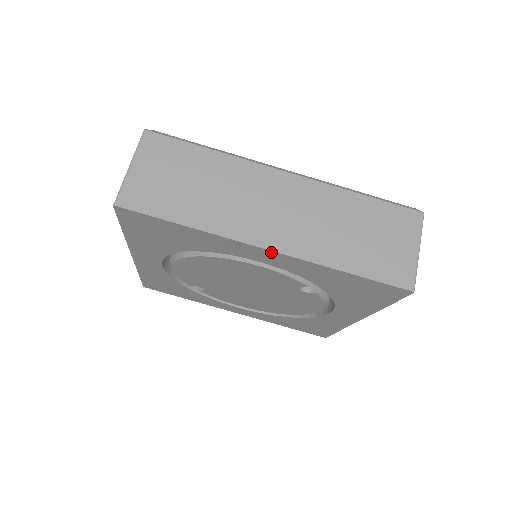
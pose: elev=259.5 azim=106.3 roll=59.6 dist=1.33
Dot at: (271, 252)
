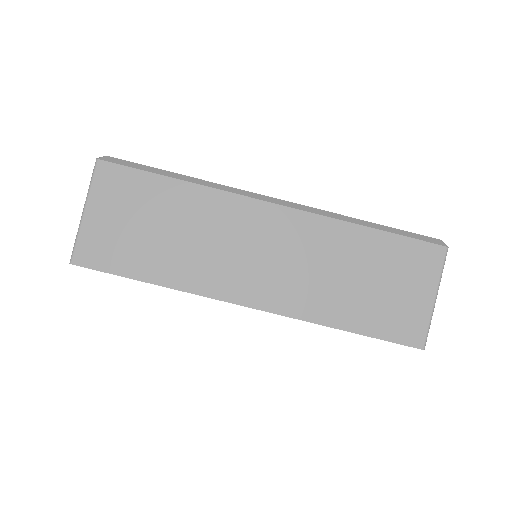
Dot at: (255, 308)
